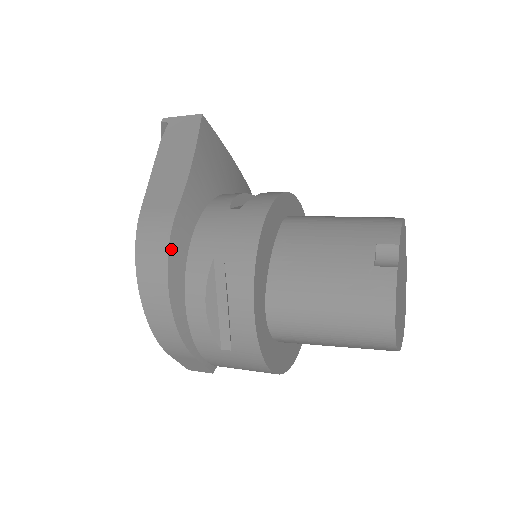
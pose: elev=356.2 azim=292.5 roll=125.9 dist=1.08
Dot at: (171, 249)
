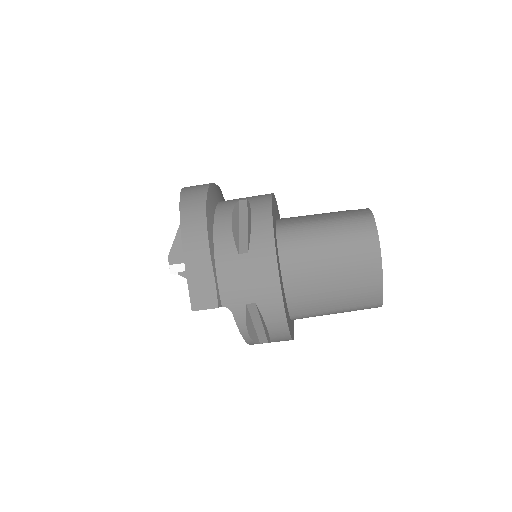
Dot at: (210, 189)
